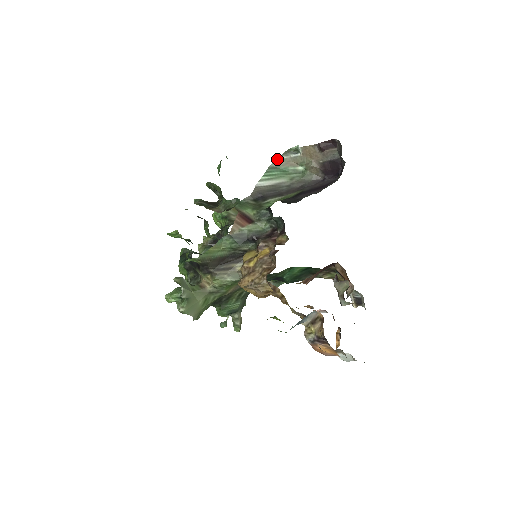
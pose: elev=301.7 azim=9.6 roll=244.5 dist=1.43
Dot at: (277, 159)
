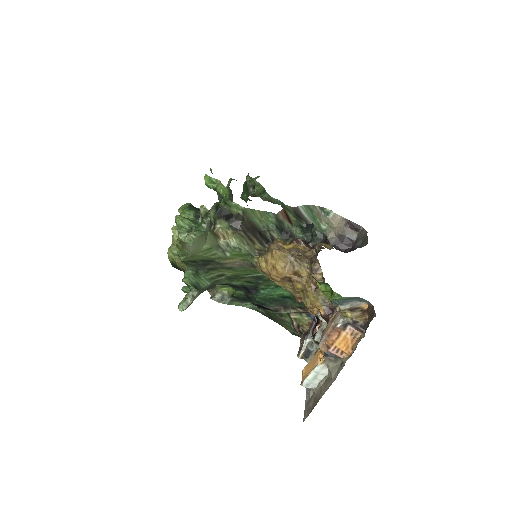
Dot at: (315, 206)
